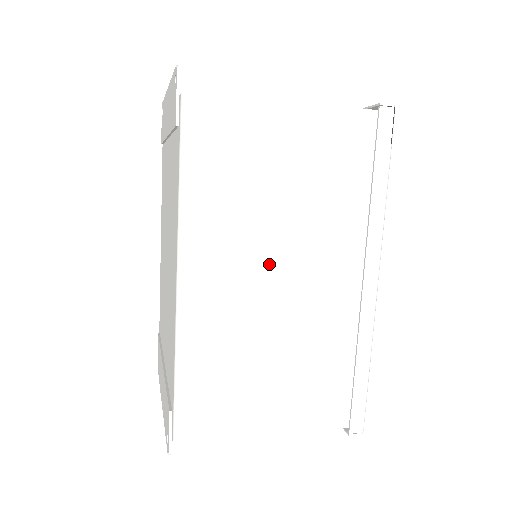
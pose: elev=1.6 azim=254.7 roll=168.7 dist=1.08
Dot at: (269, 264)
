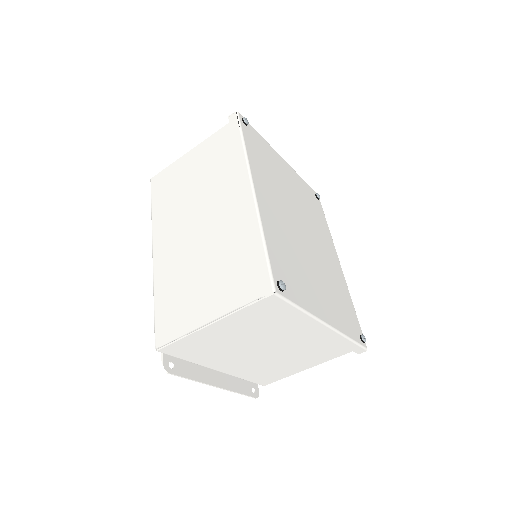
Dot at: (192, 220)
